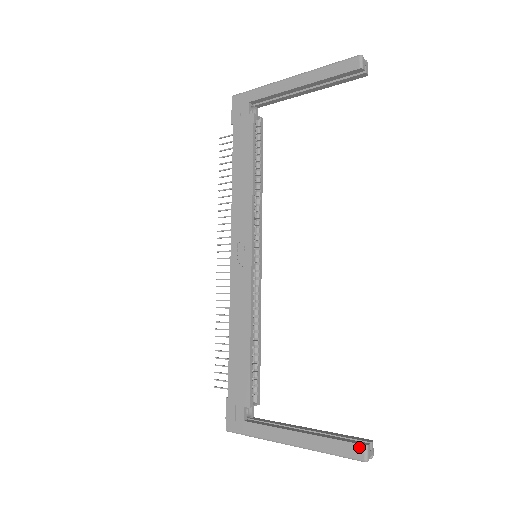
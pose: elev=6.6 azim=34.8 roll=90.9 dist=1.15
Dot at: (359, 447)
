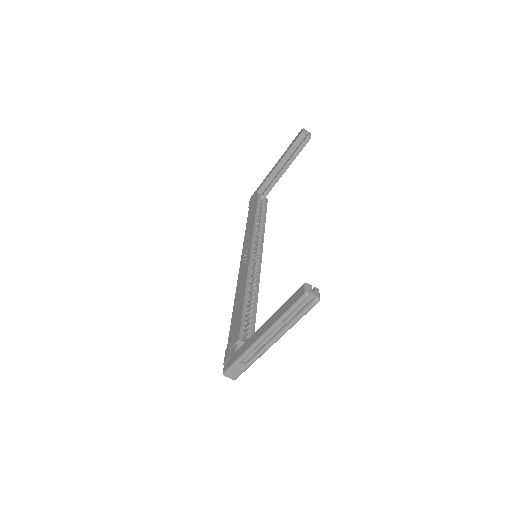
Dot at: (301, 288)
